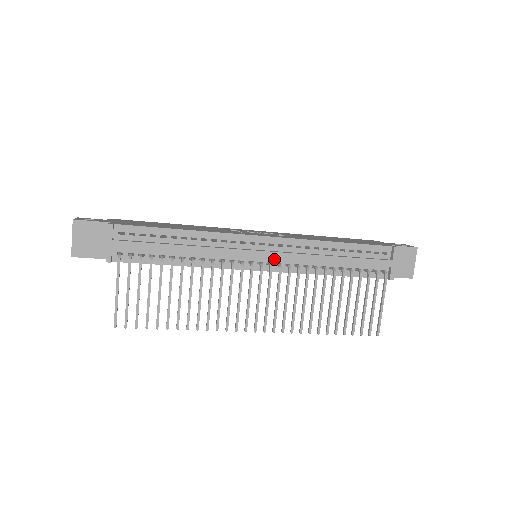
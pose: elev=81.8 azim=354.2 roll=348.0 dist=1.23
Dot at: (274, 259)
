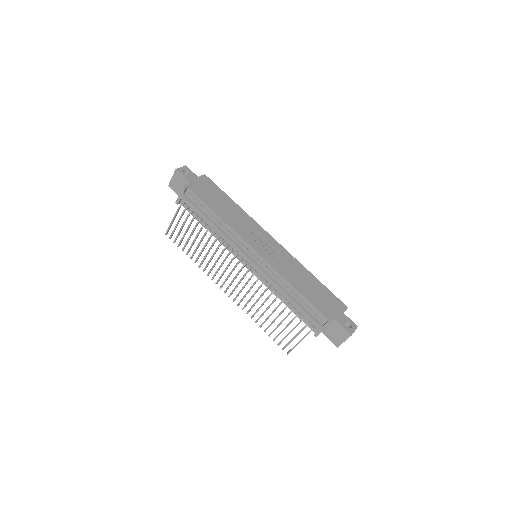
Dot at: (256, 267)
